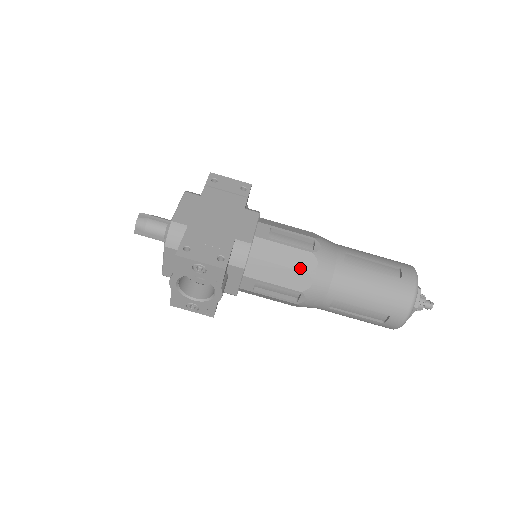
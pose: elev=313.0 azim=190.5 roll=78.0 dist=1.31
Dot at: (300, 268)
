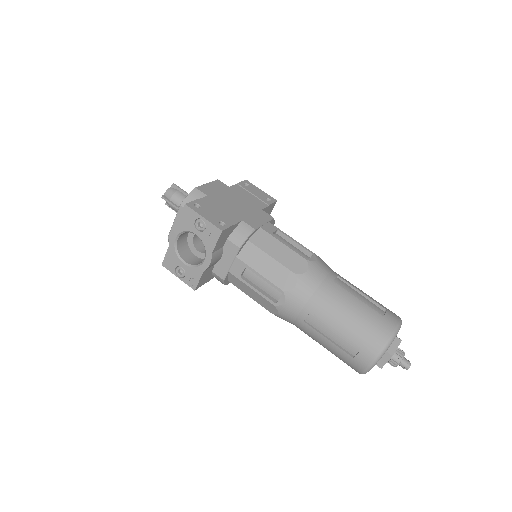
Dot at: (290, 267)
